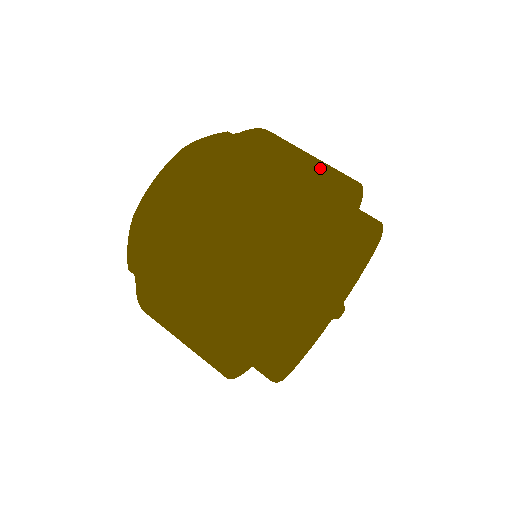
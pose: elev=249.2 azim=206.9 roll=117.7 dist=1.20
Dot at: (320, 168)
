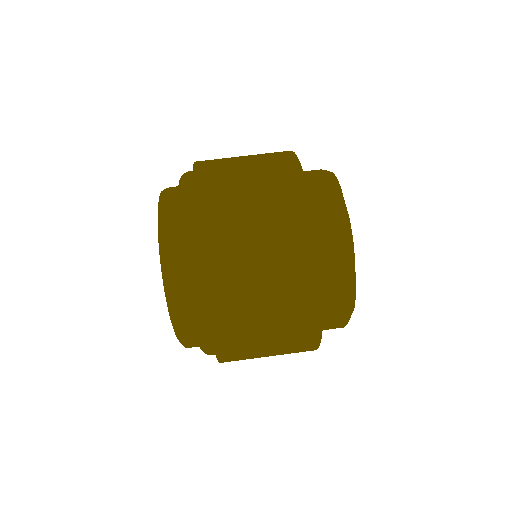
Dot at: occluded
